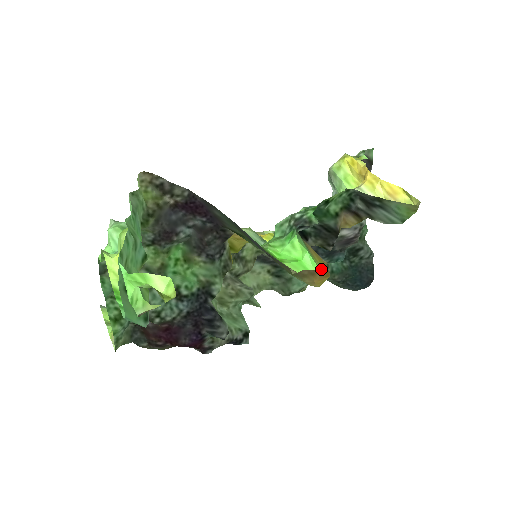
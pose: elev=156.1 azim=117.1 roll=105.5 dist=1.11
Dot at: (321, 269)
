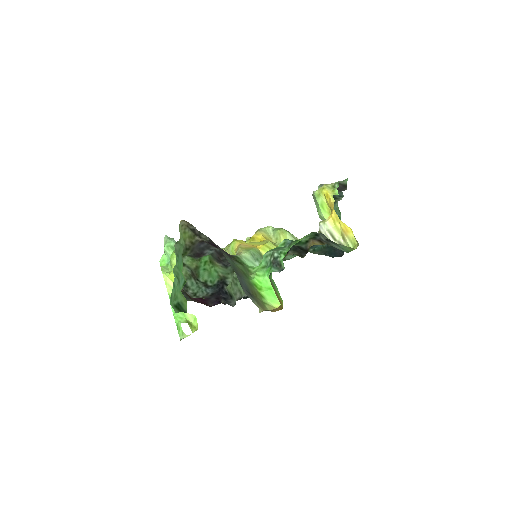
Dot at: (277, 308)
